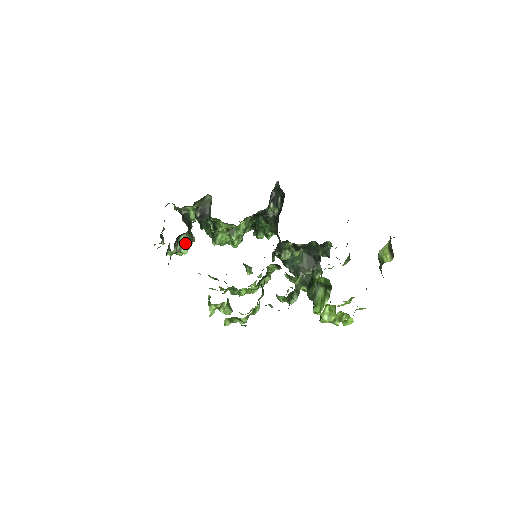
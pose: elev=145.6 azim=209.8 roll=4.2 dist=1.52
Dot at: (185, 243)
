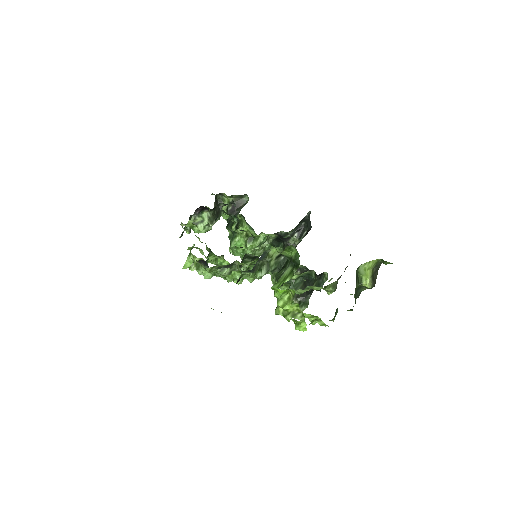
Dot at: (205, 221)
